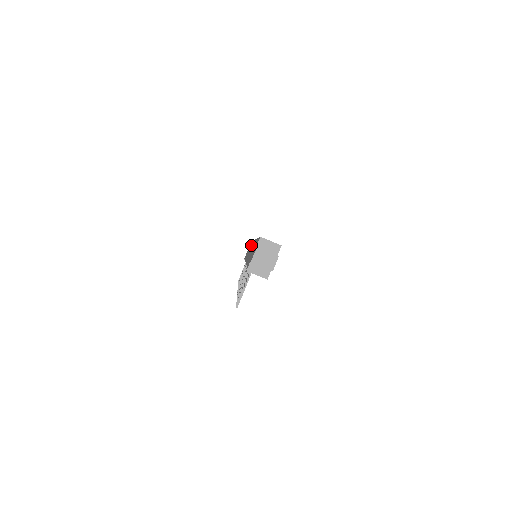
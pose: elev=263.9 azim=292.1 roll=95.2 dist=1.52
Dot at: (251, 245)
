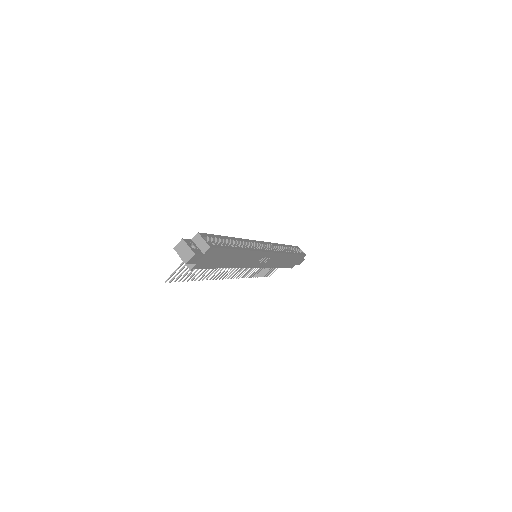
Dot at: occluded
